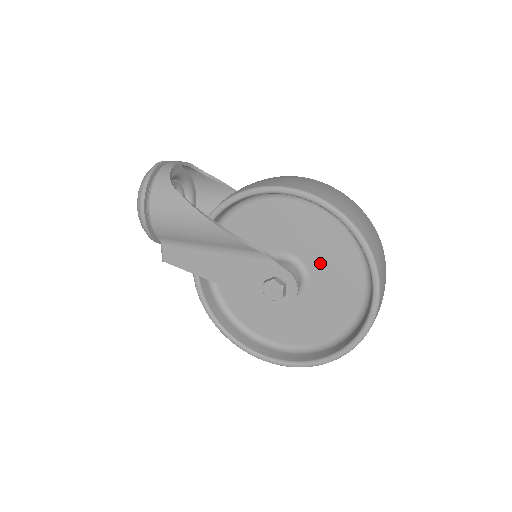
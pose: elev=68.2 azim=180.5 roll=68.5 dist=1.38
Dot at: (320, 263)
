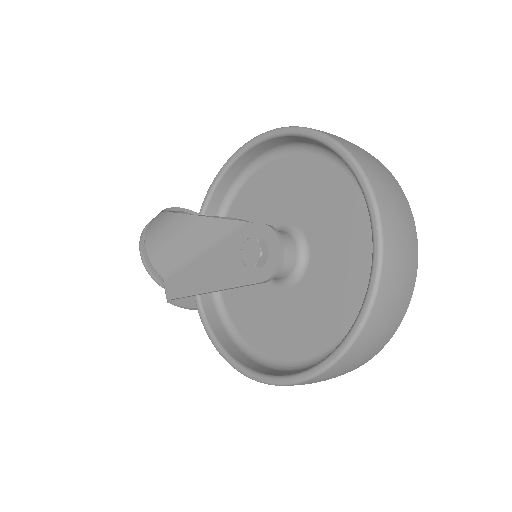
Dot at: (311, 213)
